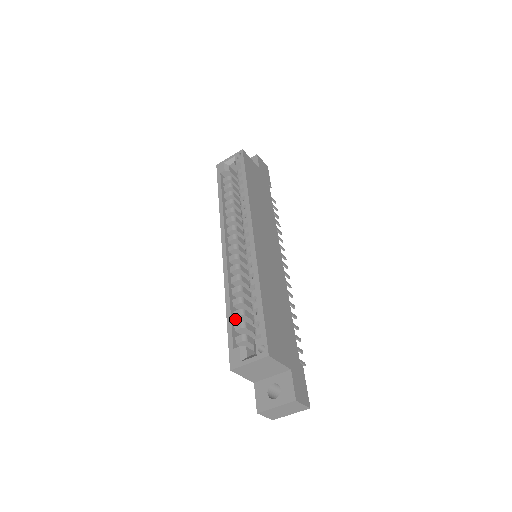
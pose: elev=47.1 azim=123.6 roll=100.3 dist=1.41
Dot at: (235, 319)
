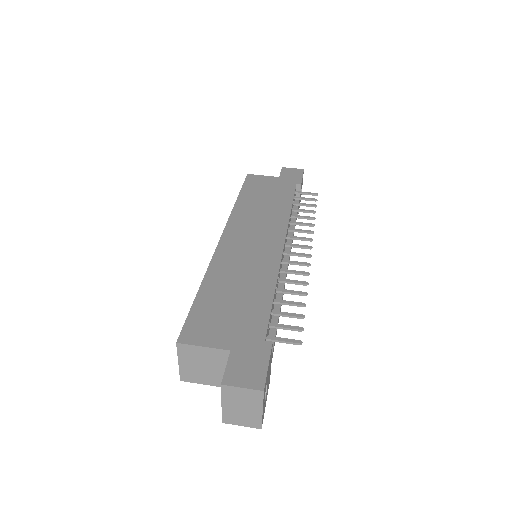
Dot at: occluded
